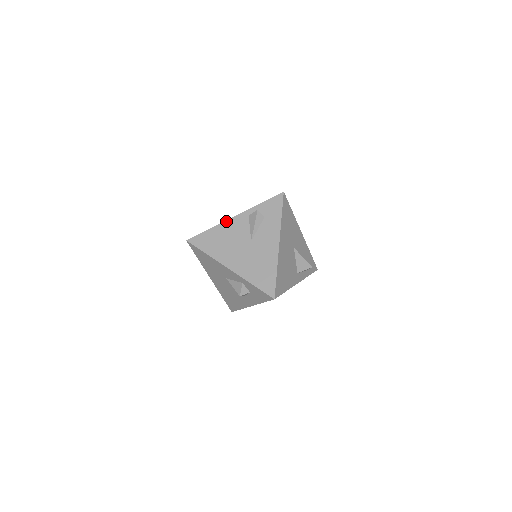
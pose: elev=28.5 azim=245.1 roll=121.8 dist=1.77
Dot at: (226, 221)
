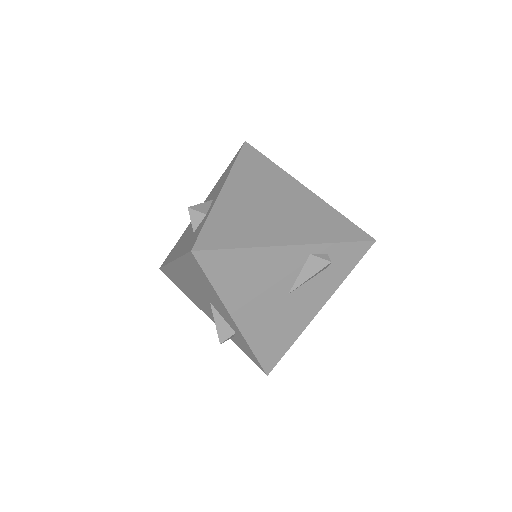
Dot at: (274, 247)
